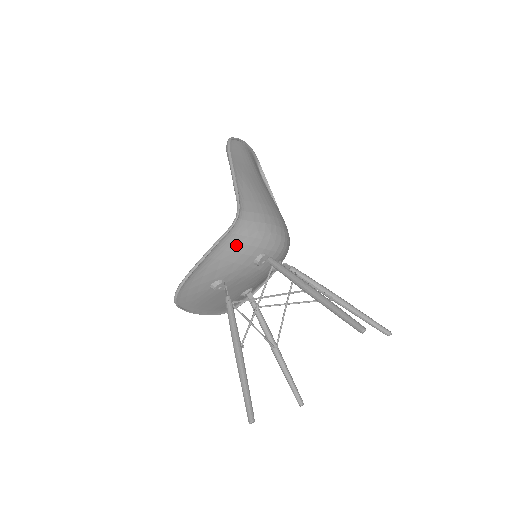
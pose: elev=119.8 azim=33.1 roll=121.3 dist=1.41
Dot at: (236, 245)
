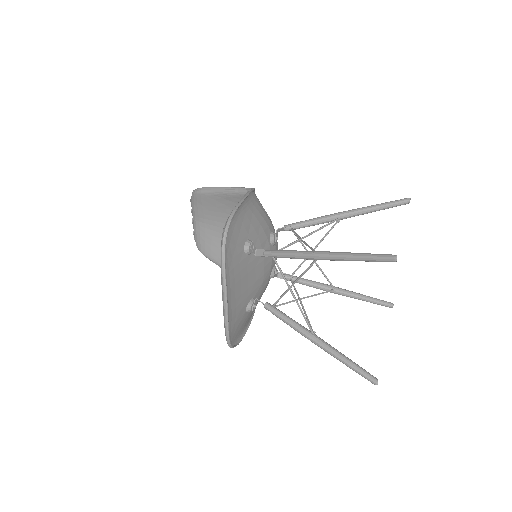
Dot at: (259, 207)
